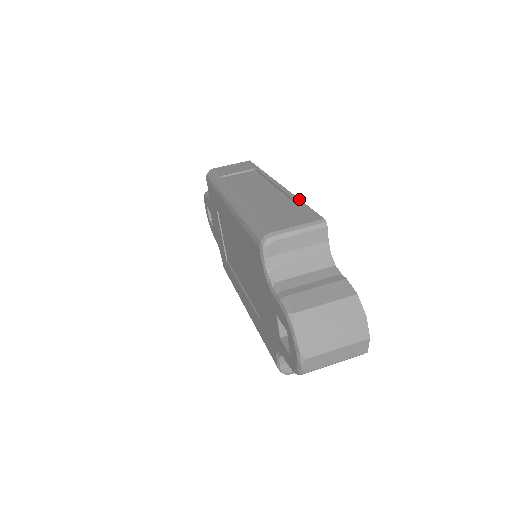
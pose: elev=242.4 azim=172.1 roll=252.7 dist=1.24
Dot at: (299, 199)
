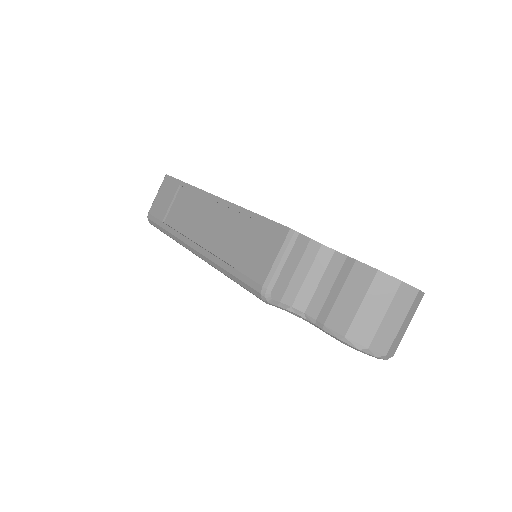
Dot at: (248, 211)
